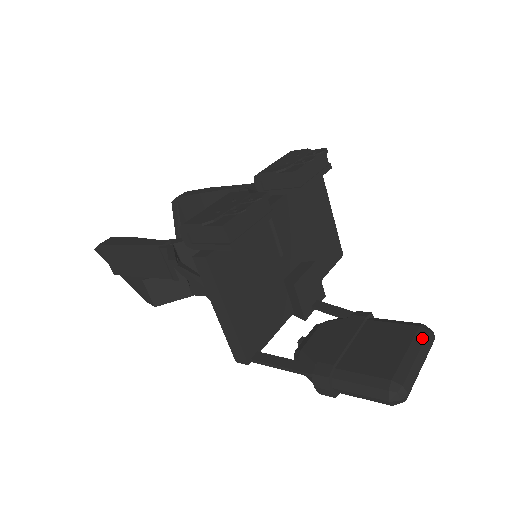
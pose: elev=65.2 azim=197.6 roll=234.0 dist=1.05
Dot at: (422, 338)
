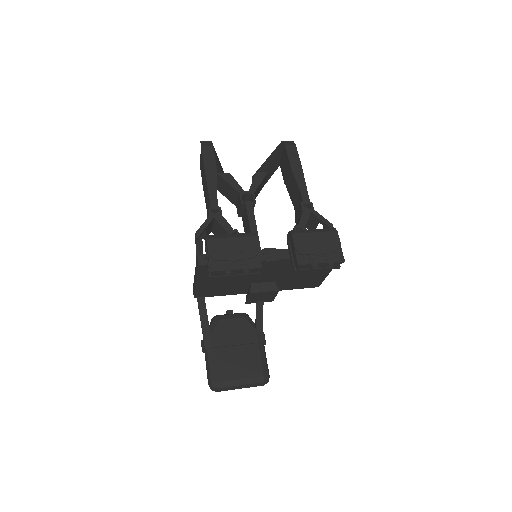
Dot at: (256, 381)
